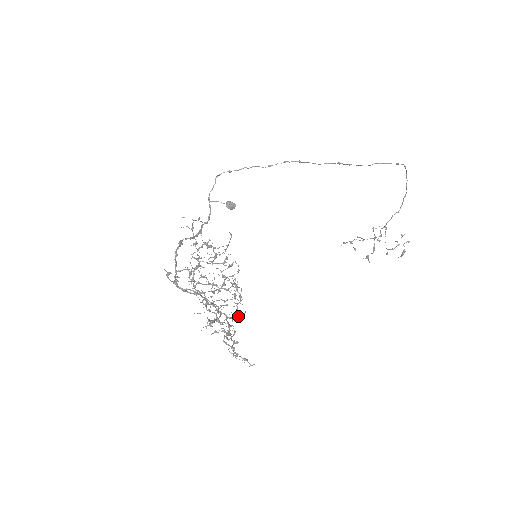
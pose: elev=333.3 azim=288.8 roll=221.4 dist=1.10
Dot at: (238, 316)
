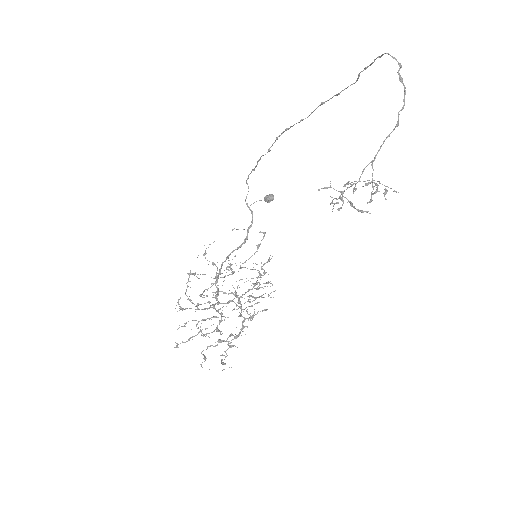
Dot at: (251, 316)
